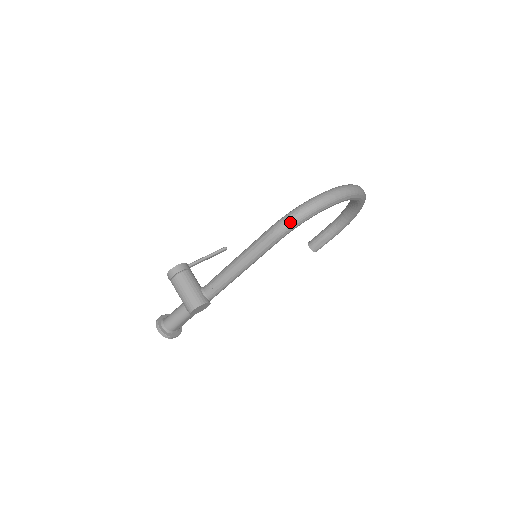
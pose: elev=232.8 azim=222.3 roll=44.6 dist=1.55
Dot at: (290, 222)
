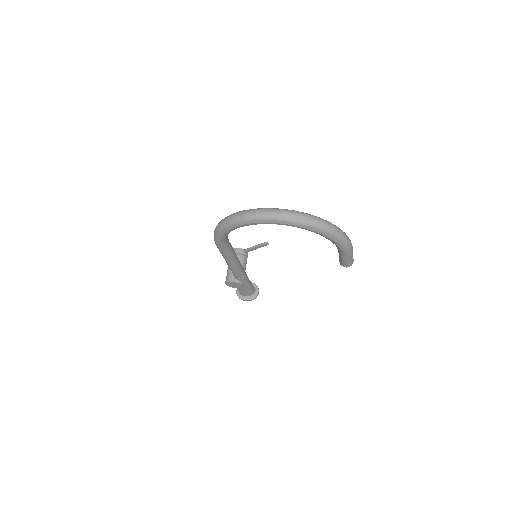
Dot at: (214, 236)
